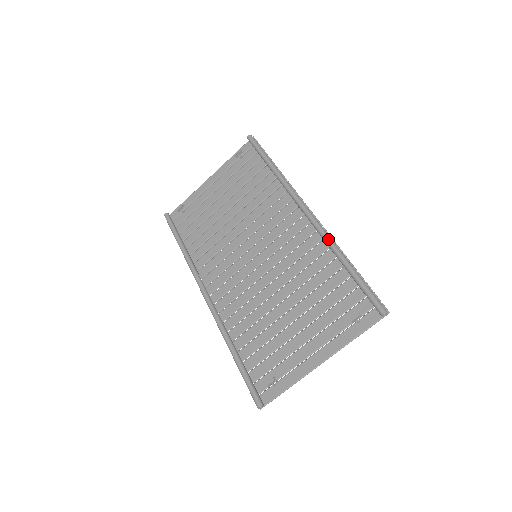
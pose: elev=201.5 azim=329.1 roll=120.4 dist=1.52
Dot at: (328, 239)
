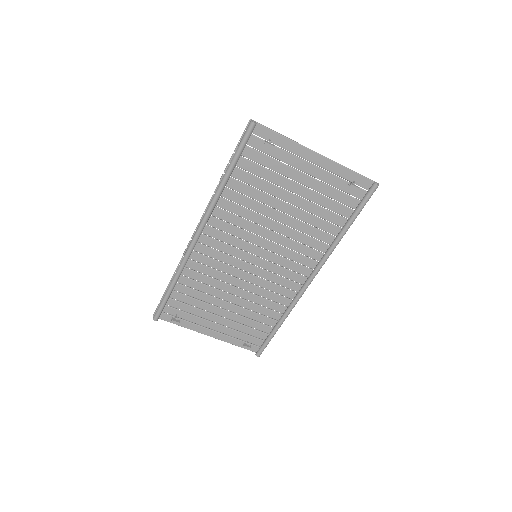
Dot at: (292, 308)
